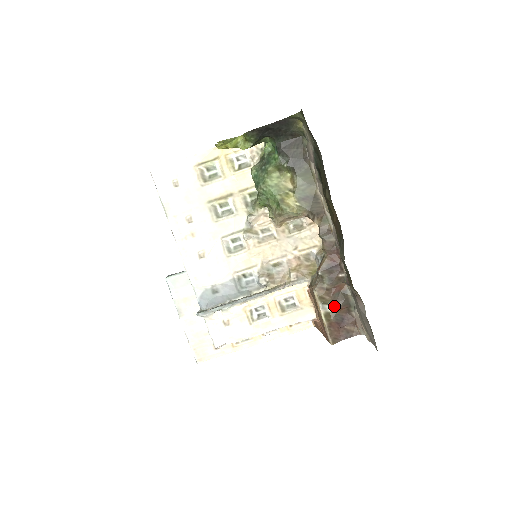
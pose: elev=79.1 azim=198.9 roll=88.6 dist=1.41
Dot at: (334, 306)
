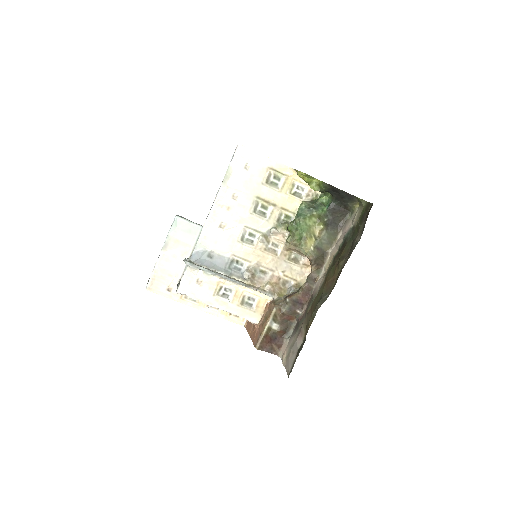
Dot at: (278, 326)
